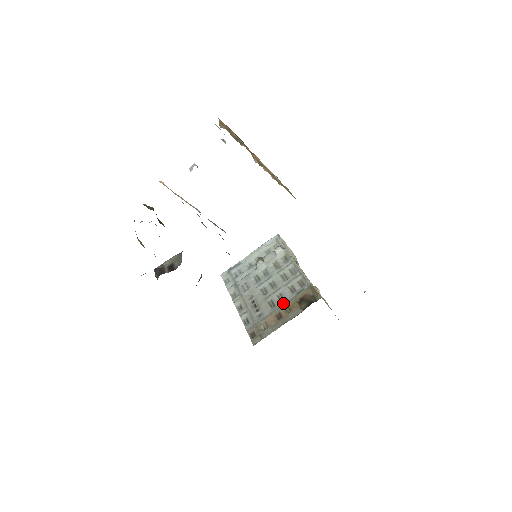
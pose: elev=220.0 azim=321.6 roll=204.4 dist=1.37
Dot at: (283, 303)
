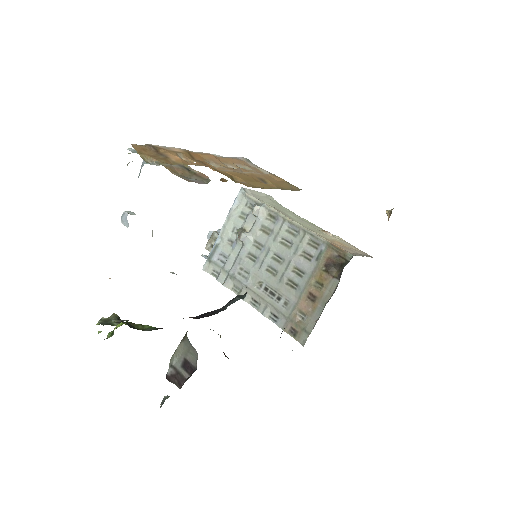
Dot at: (306, 279)
